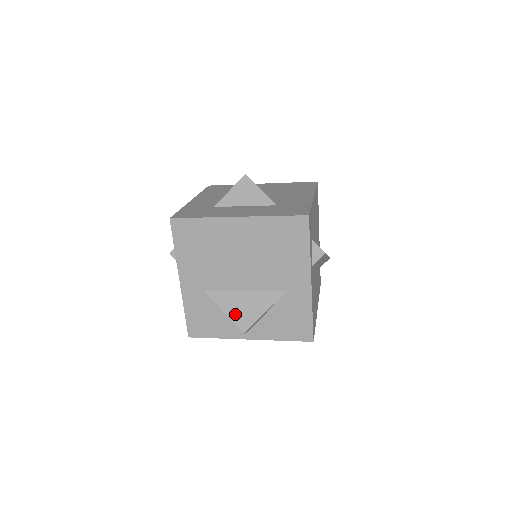
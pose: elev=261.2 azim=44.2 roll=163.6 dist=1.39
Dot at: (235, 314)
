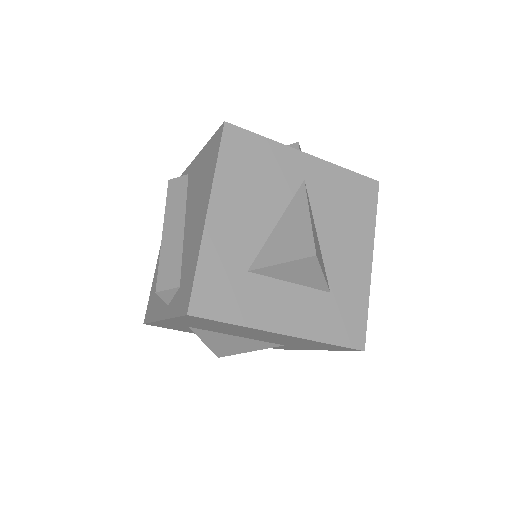
Dot at: (217, 347)
